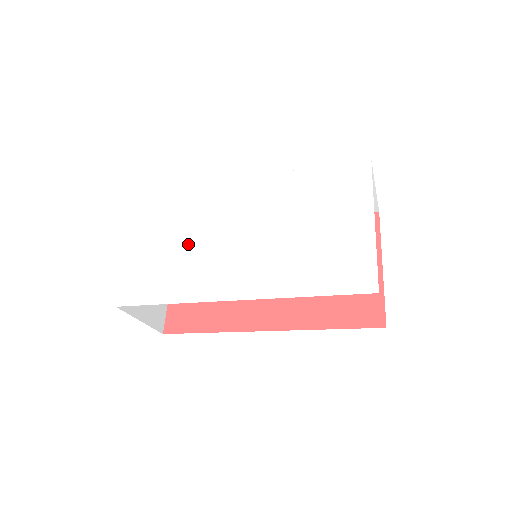
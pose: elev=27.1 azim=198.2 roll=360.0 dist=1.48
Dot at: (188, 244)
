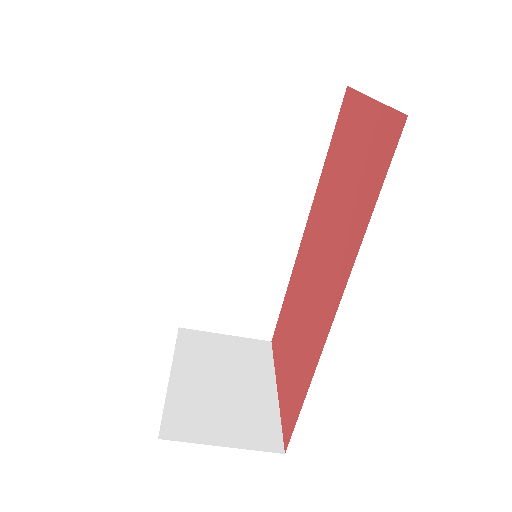
Dot at: occluded
